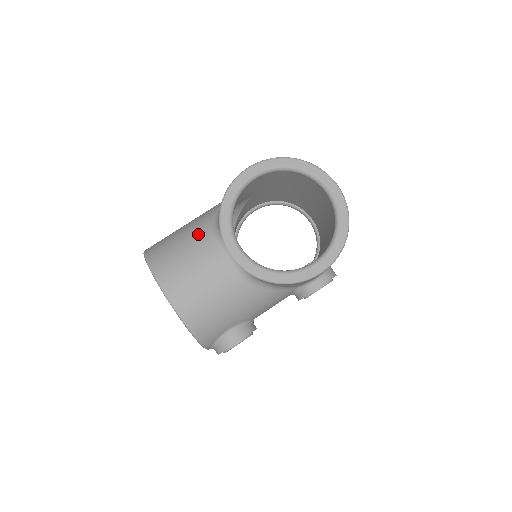
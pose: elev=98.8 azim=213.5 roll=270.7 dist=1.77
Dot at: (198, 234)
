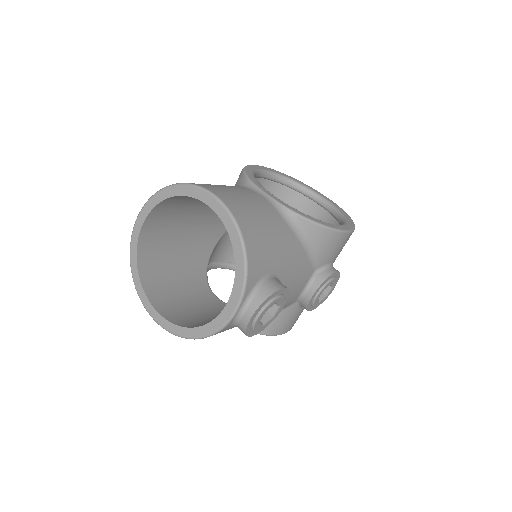
Dot at: occluded
